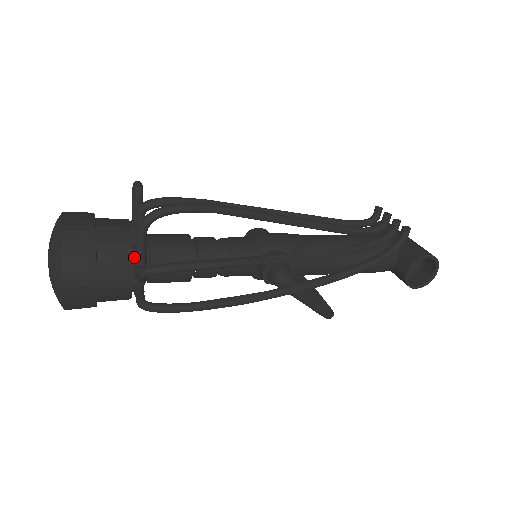
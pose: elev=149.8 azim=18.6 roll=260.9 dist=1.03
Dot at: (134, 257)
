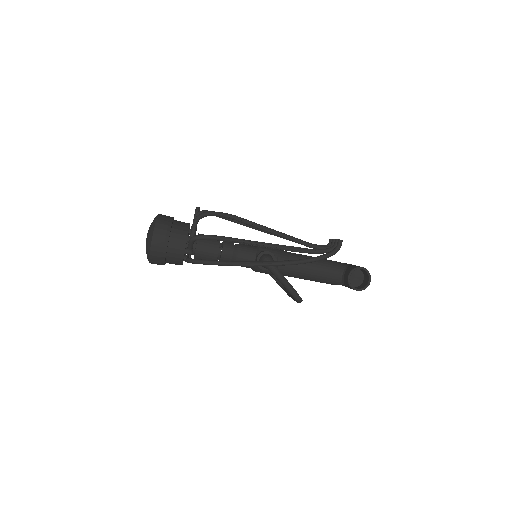
Dot at: (189, 236)
